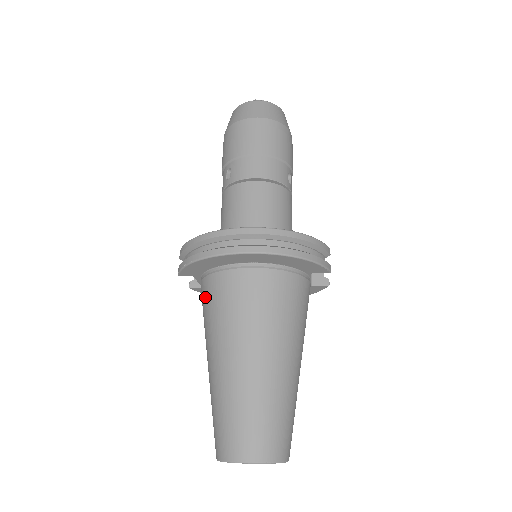
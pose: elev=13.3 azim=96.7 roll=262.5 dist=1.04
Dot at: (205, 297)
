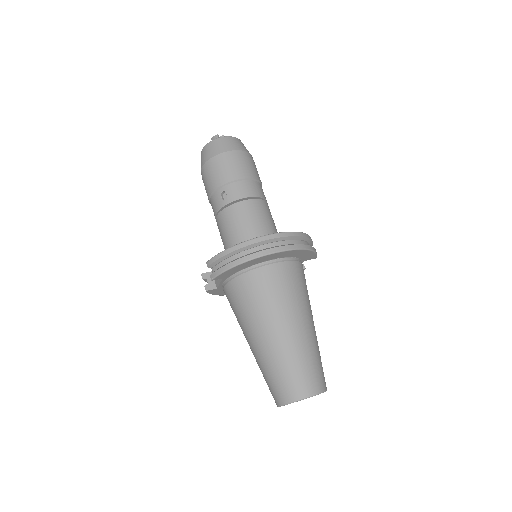
Dot at: (241, 292)
